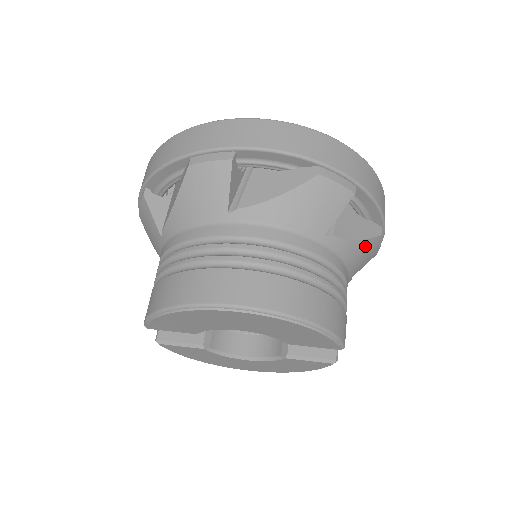
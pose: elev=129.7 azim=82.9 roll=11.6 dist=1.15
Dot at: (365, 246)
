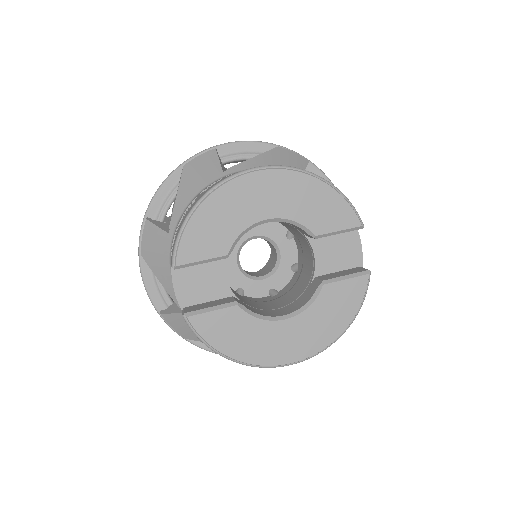
Dot at: occluded
